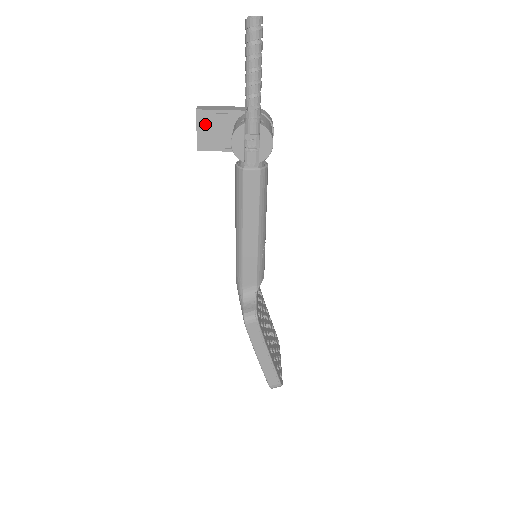
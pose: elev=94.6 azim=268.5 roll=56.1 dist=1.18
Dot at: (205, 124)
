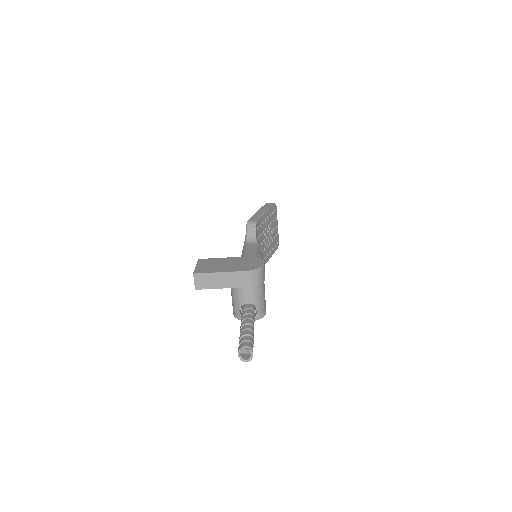
Dot at: occluded
